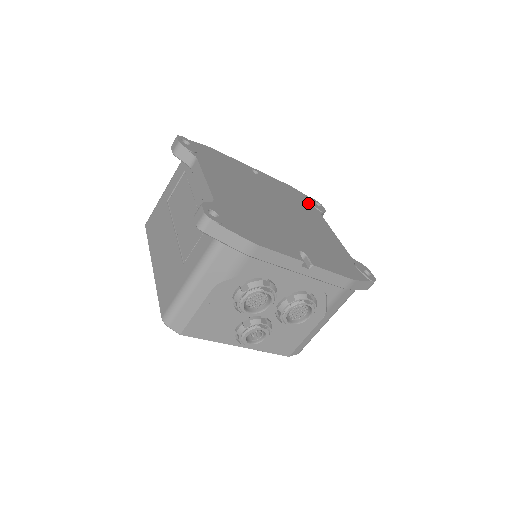
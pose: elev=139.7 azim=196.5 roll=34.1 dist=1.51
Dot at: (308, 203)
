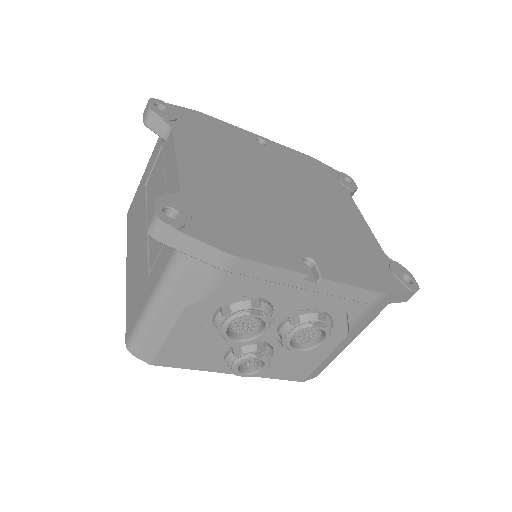
Dot at: (333, 179)
